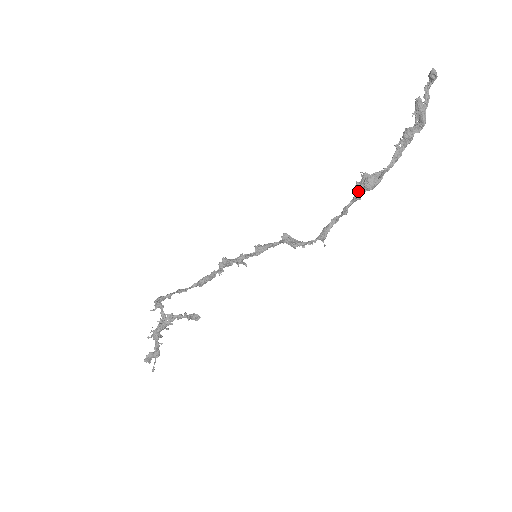
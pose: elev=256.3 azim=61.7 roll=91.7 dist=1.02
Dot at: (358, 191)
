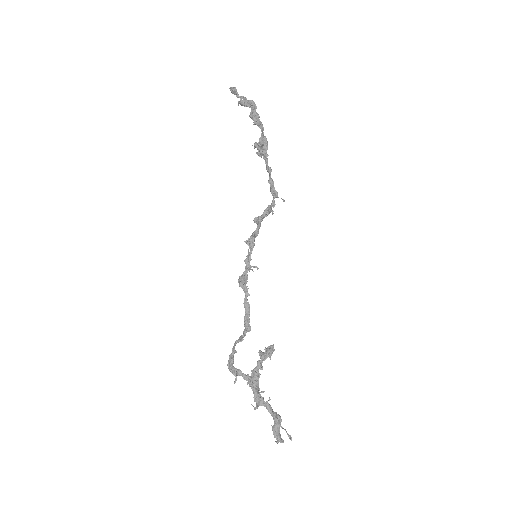
Dot at: (262, 154)
